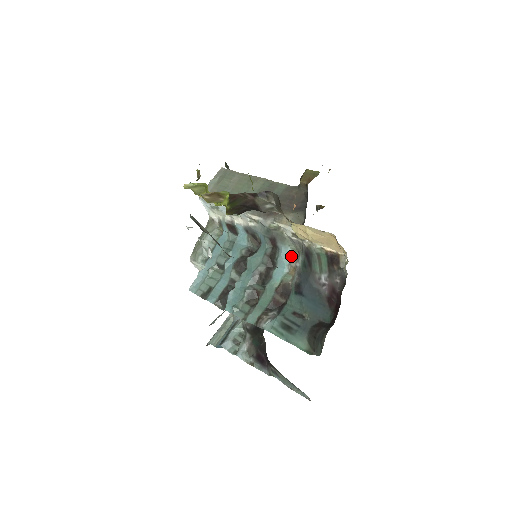
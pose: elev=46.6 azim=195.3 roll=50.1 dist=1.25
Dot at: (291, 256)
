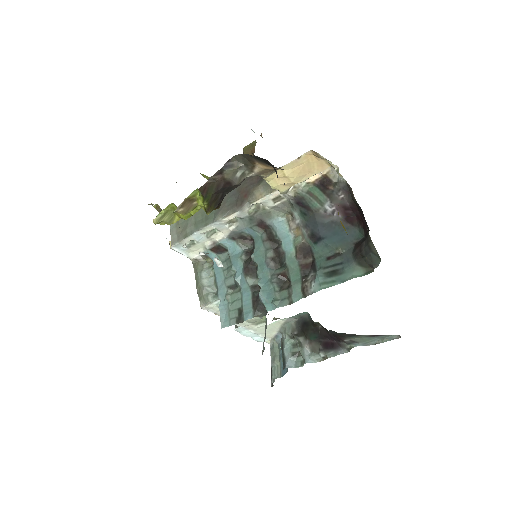
Dot at: (286, 223)
